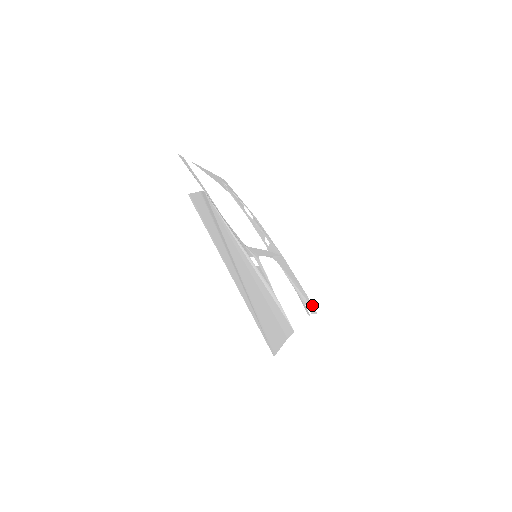
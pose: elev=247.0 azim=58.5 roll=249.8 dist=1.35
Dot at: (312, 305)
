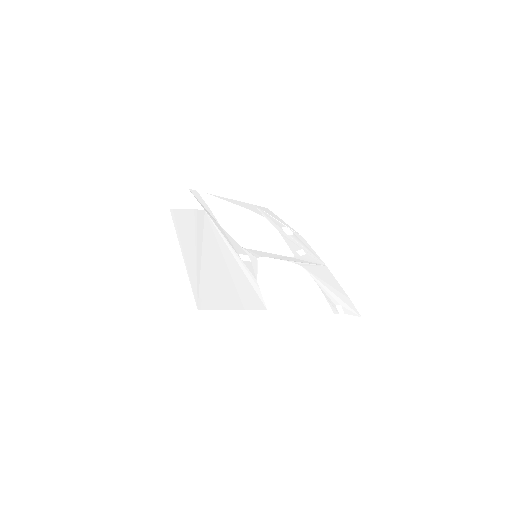
Dot at: (355, 309)
